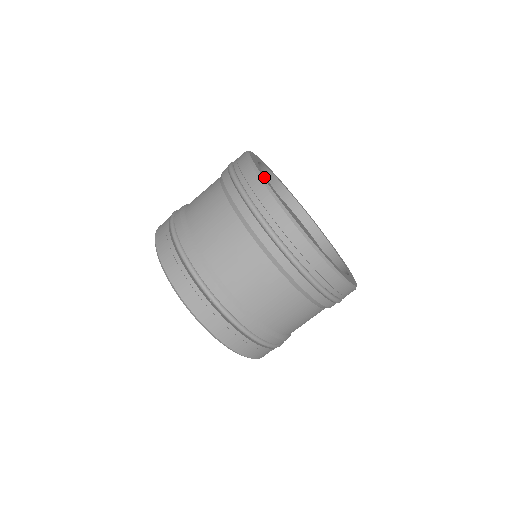
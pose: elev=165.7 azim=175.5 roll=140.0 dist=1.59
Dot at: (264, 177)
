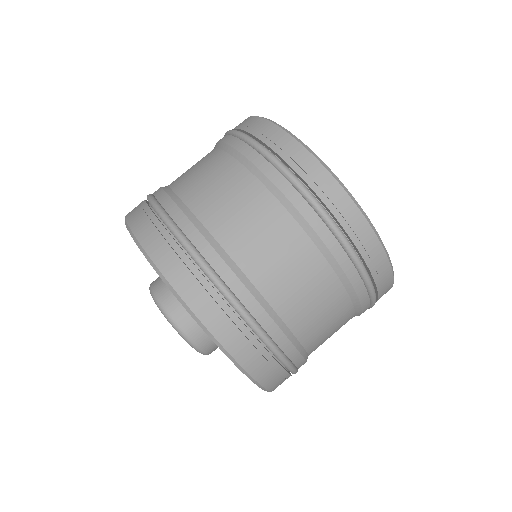
Dot at: occluded
